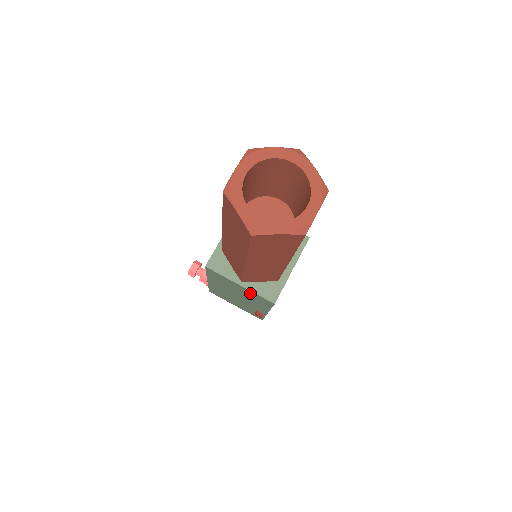
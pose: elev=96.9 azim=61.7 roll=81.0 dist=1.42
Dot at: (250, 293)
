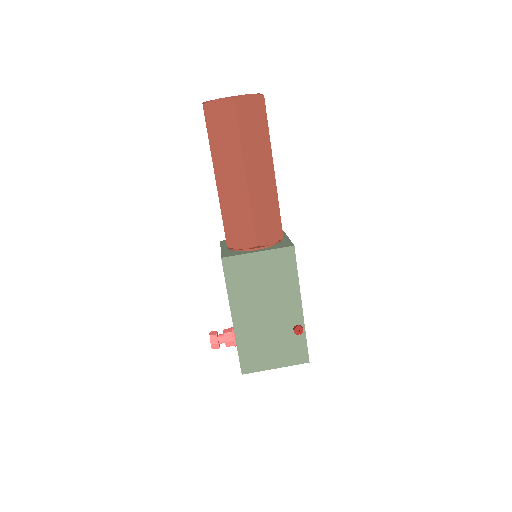
Dot at: (271, 260)
